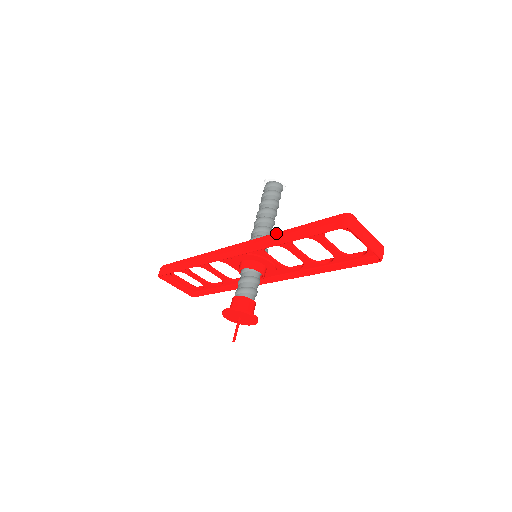
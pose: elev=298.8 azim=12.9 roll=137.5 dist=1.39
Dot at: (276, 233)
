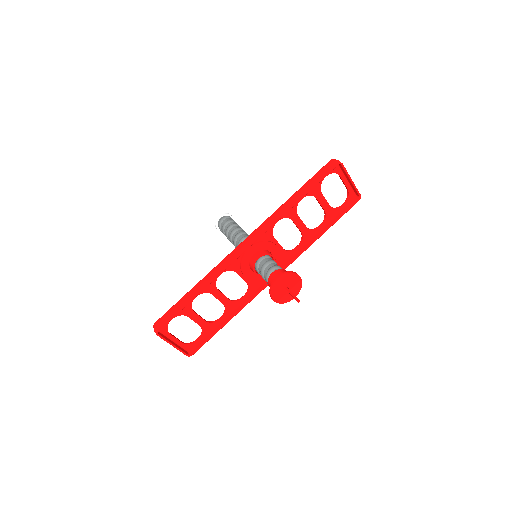
Dot at: (280, 206)
